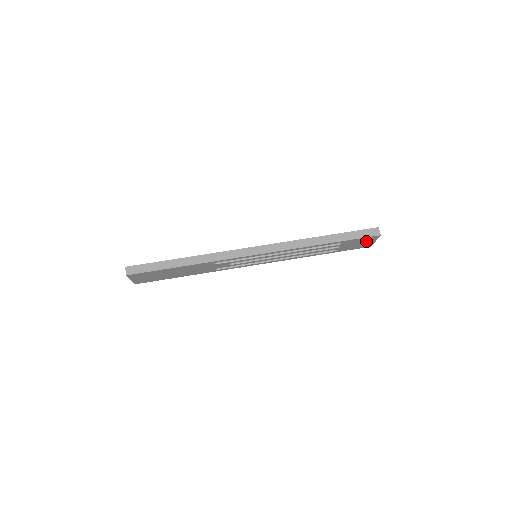
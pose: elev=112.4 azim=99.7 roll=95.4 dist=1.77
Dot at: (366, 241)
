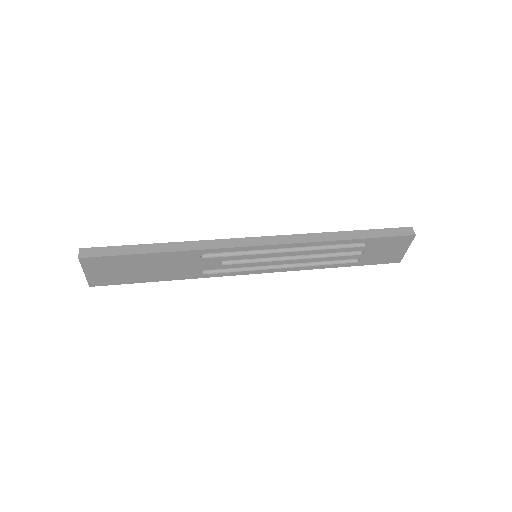
Dot at: (396, 247)
